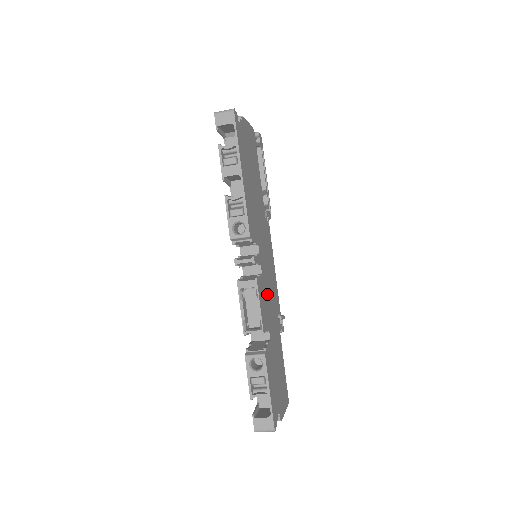
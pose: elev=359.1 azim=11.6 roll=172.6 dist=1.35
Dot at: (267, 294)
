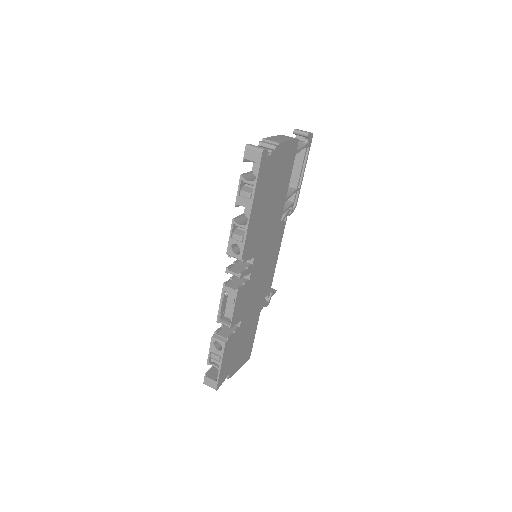
Dot at: (252, 291)
